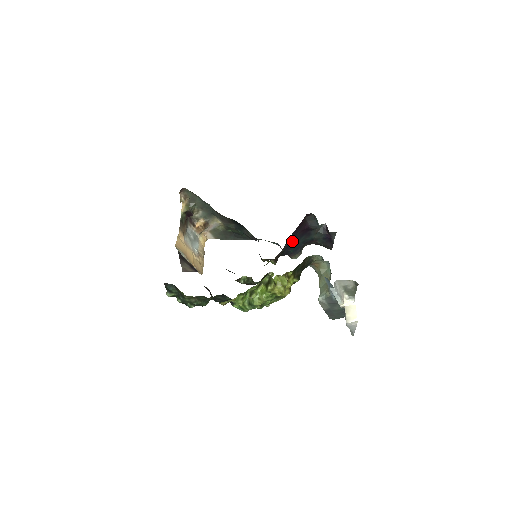
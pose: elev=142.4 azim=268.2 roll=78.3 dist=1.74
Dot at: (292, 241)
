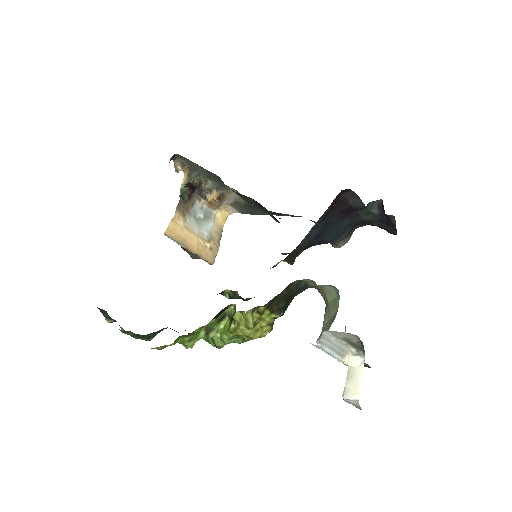
Dot at: (325, 227)
